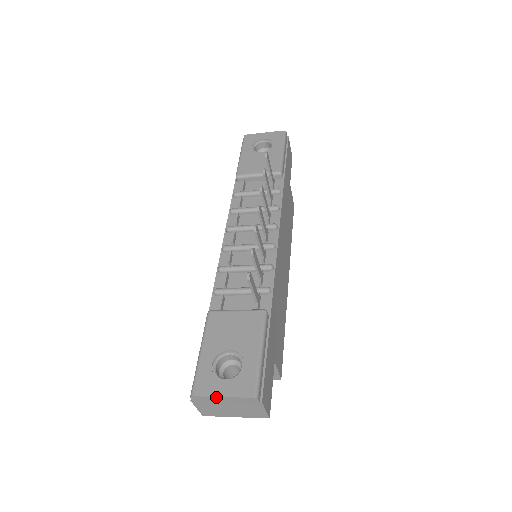
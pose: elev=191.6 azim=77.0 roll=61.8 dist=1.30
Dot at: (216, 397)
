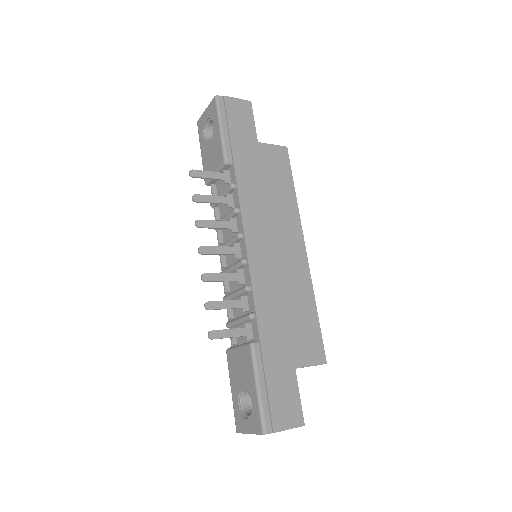
Dot at: (247, 433)
